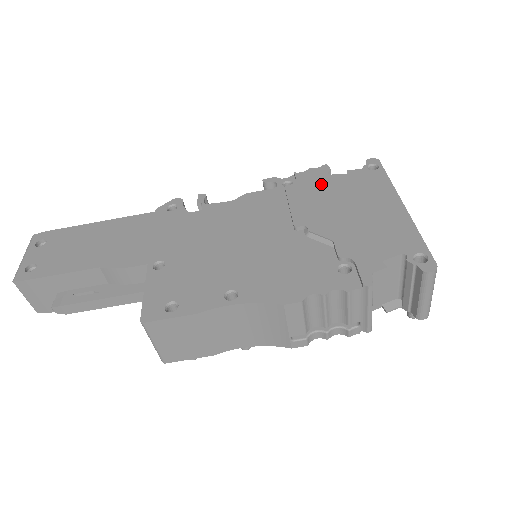
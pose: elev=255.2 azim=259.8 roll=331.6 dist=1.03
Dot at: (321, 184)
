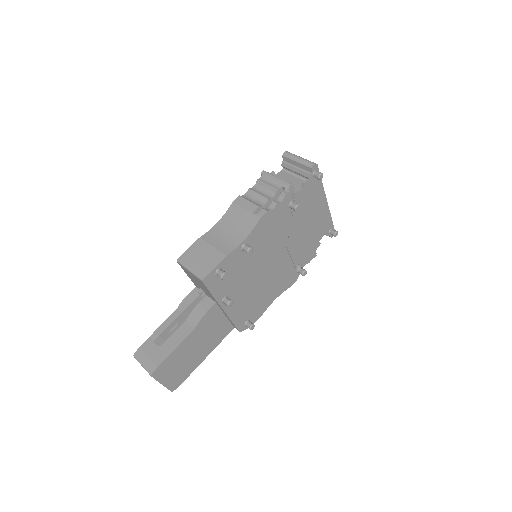
Dot at: occluded
